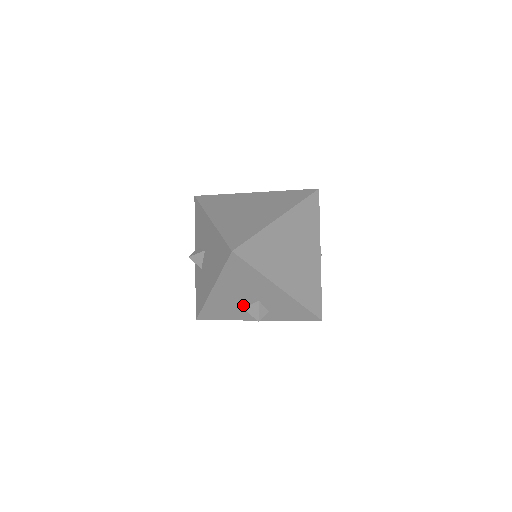
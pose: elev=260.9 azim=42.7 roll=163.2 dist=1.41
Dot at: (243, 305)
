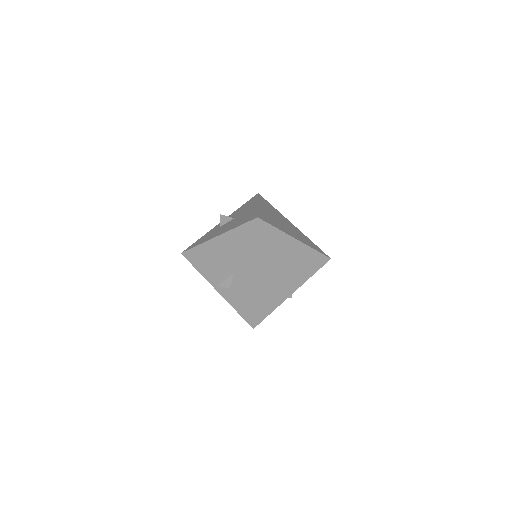
Dot at: (221, 268)
